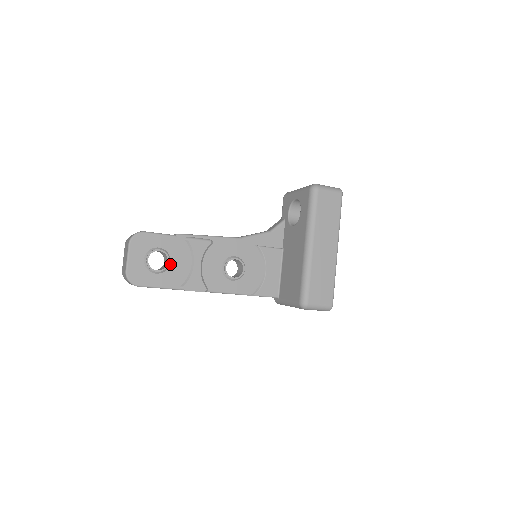
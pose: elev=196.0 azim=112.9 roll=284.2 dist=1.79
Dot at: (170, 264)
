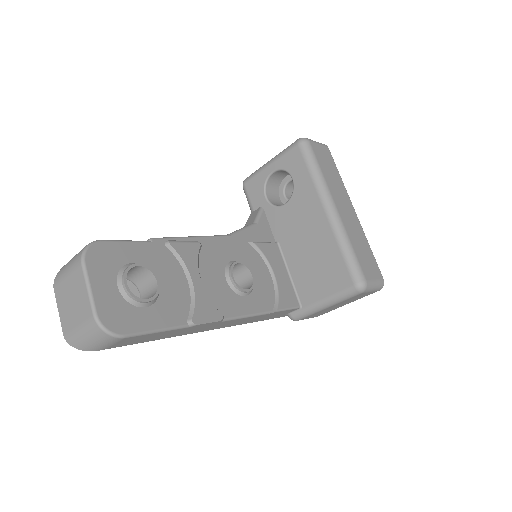
Dot at: (159, 287)
